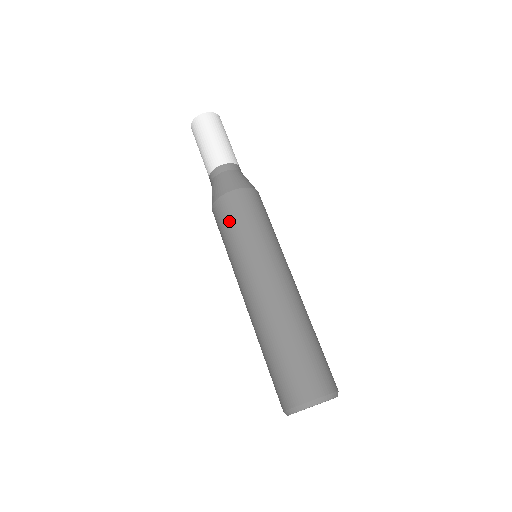
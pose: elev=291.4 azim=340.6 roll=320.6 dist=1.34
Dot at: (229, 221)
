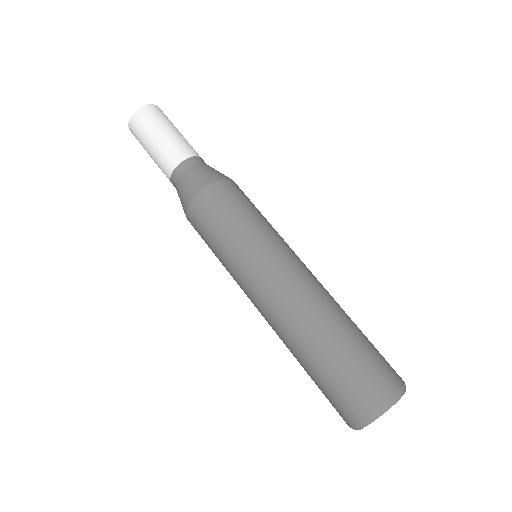
Dot at: (237, 206)
